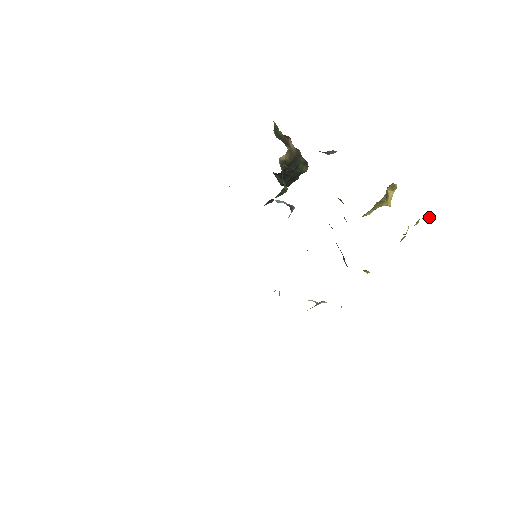
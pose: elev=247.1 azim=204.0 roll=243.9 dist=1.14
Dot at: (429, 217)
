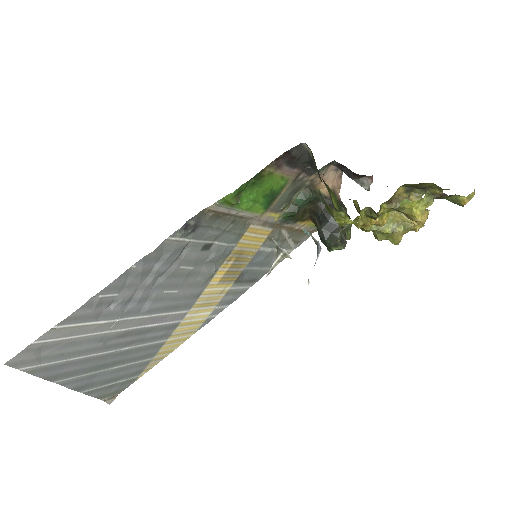
Dot at: (445, 195)
